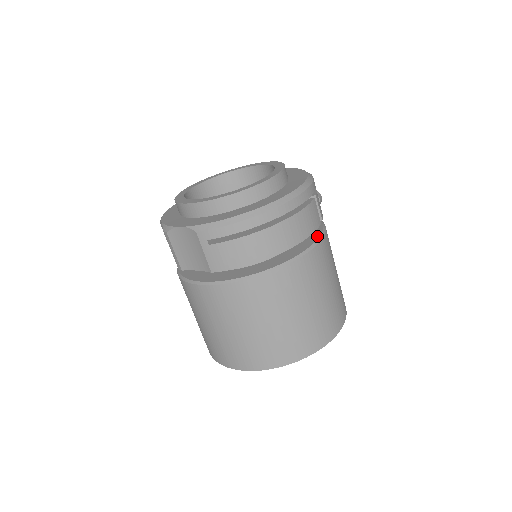
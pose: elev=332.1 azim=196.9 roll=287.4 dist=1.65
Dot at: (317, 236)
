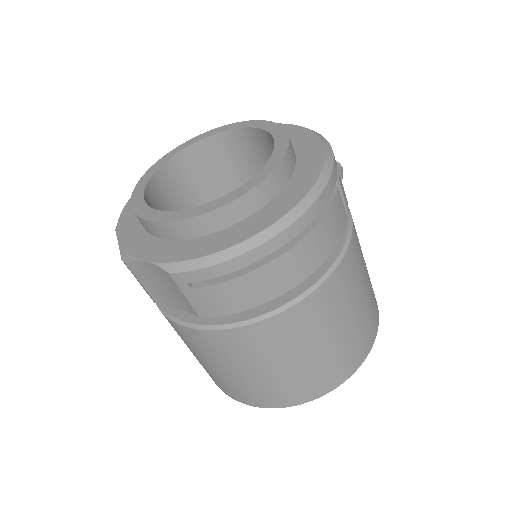
Dot at: (342, 237)
